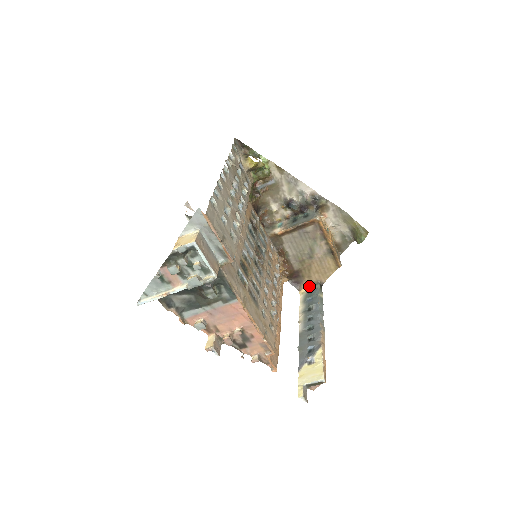
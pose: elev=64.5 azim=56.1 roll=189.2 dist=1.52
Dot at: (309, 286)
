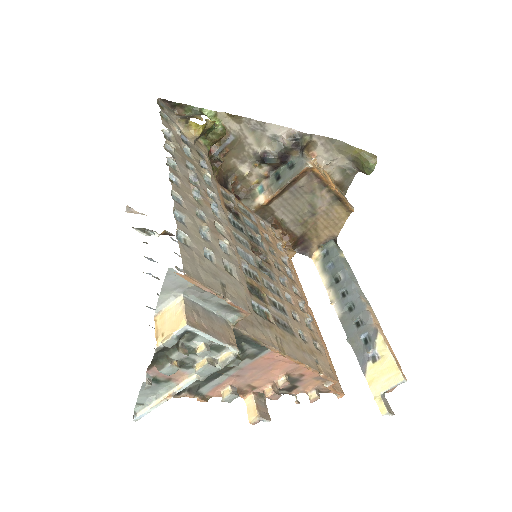
Dot at: (321, 247)
